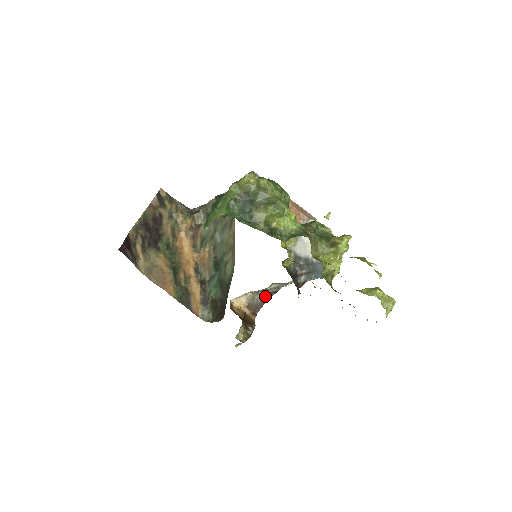
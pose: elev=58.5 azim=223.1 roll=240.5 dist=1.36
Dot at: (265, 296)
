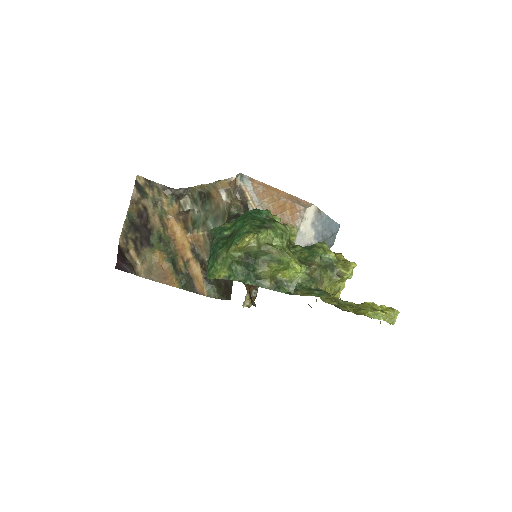
Dot at: occluded
